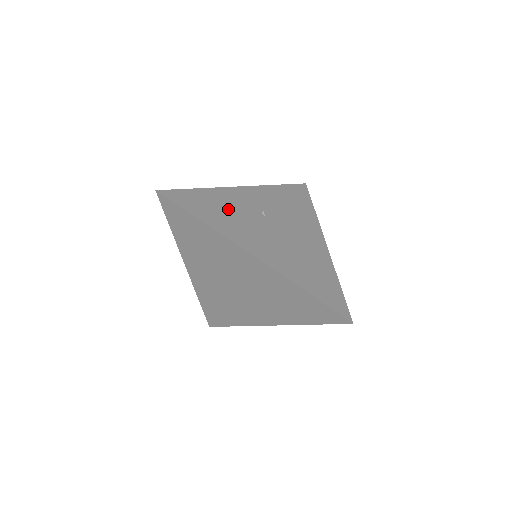
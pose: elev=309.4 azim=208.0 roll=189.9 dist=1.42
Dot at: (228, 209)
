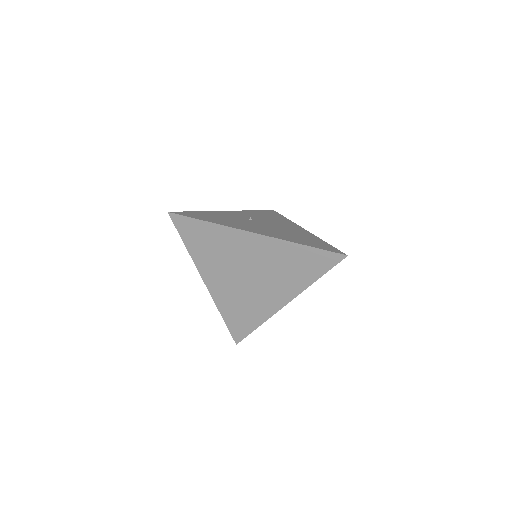
Dot at: (224, 218)
